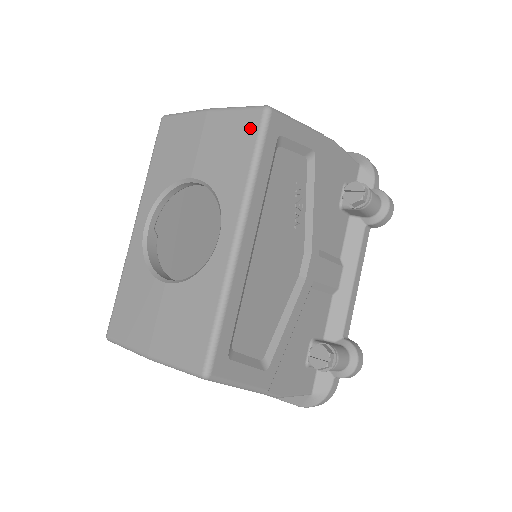
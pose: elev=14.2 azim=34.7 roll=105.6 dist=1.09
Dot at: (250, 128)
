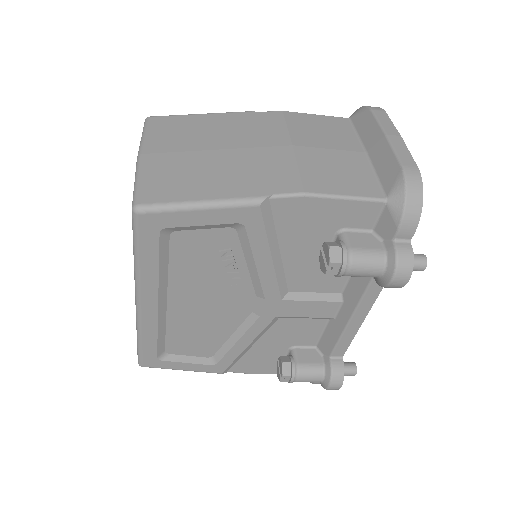
Dot at: occluded
